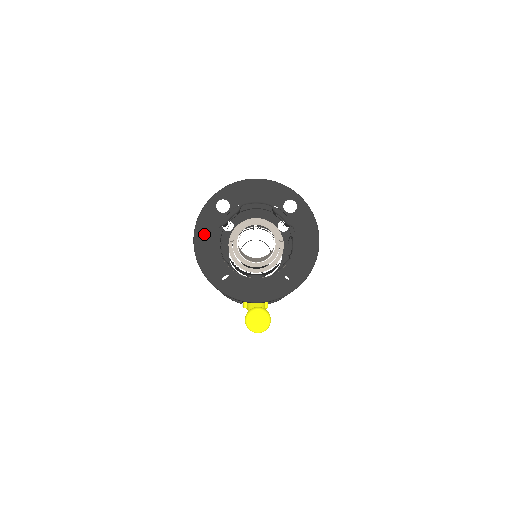
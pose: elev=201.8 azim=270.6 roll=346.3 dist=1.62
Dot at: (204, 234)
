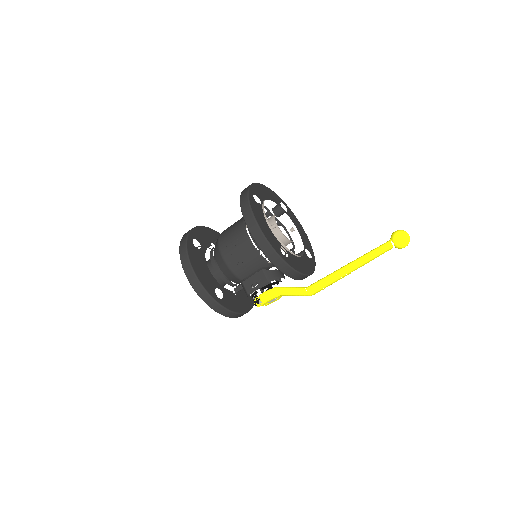
Dot at: (260, 220)
